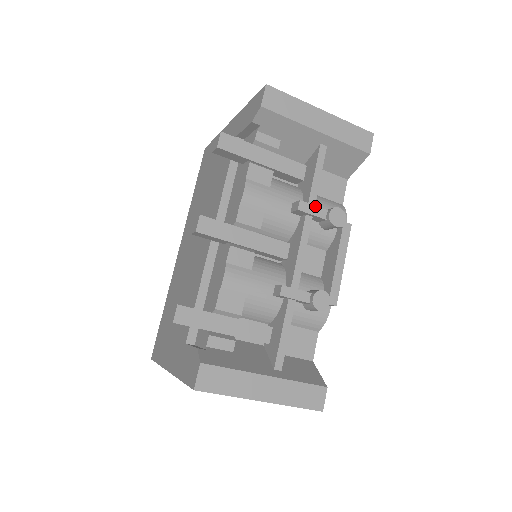
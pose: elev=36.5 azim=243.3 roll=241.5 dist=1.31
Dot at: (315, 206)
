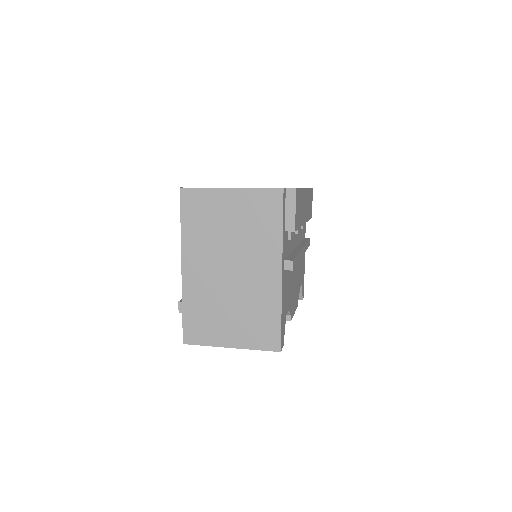
Dot at: occluded
